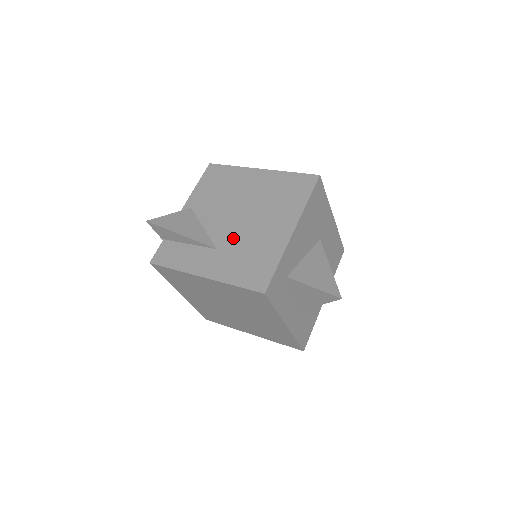
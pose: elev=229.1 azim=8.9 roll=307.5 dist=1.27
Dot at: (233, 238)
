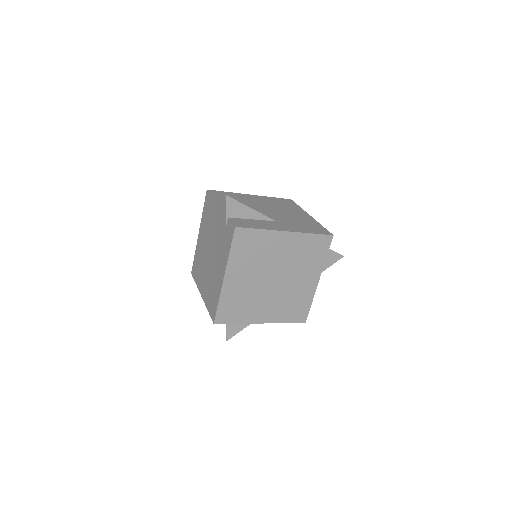
Dot at: (280, 217)
